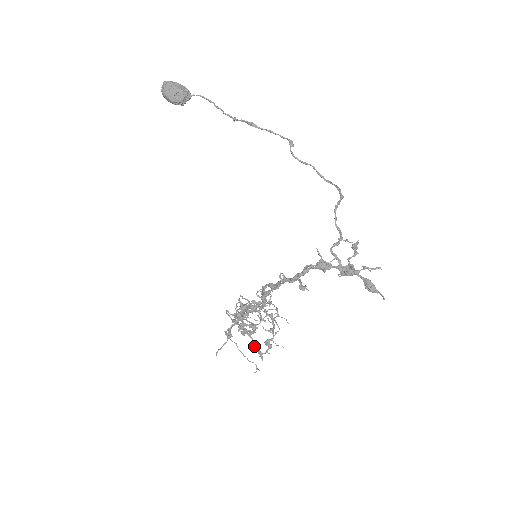
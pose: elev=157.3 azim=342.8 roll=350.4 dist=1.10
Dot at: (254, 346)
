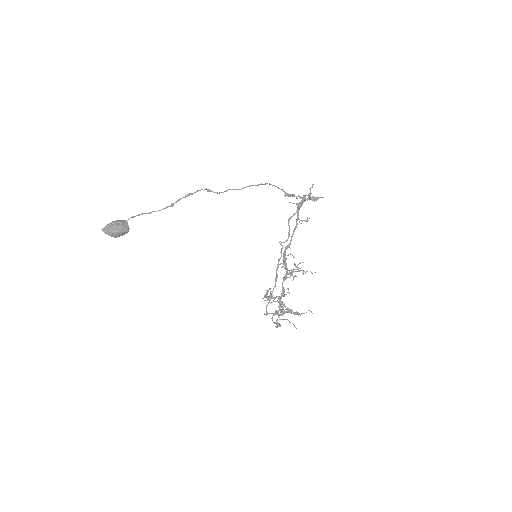
Dot at: occluded
